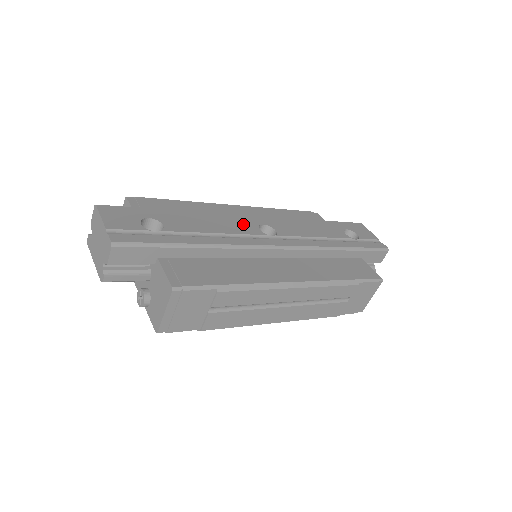
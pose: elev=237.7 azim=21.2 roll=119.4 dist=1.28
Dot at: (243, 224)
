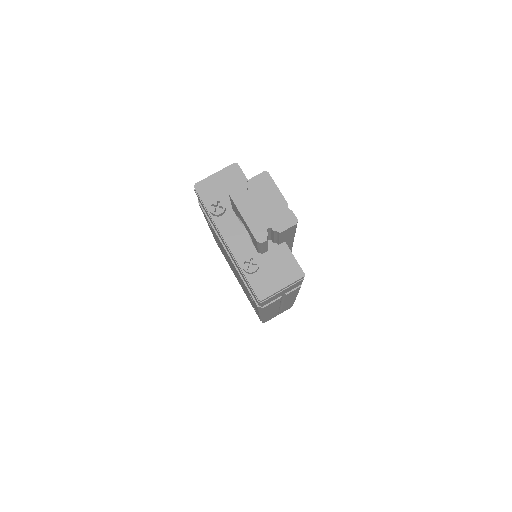
Dot at: occluded
